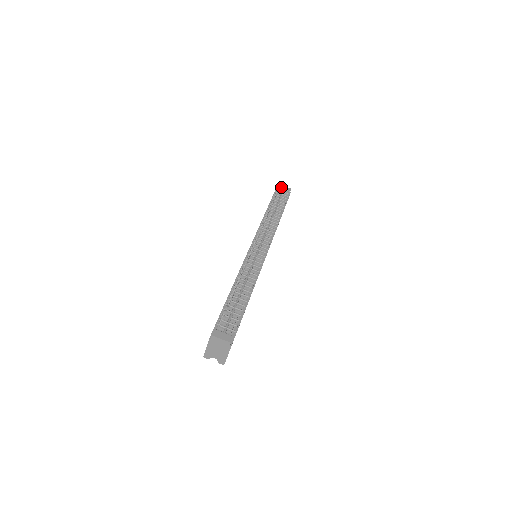
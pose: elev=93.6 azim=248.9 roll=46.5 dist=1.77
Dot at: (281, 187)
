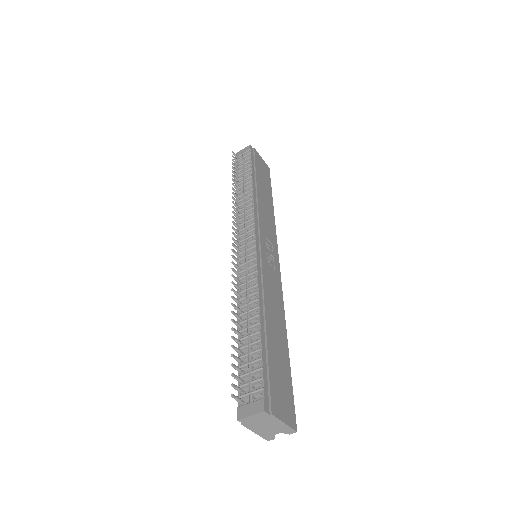
Dot at: (239, 155)
